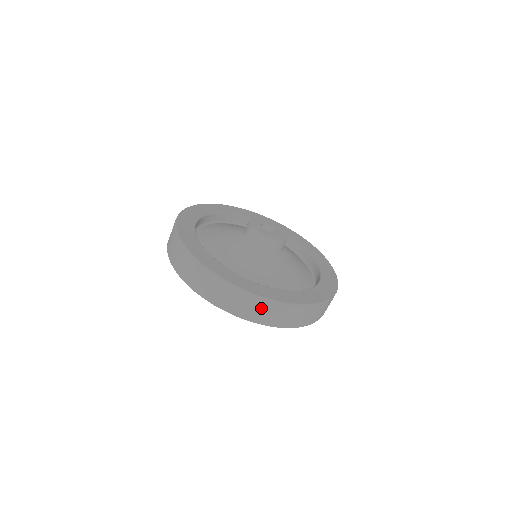
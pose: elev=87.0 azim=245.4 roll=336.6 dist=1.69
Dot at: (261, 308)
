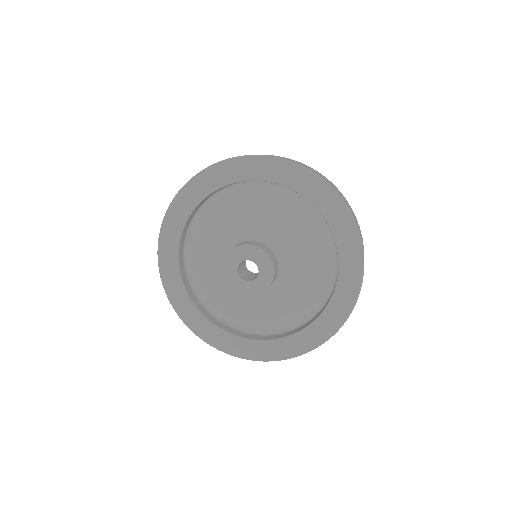
Dot at: occluded
